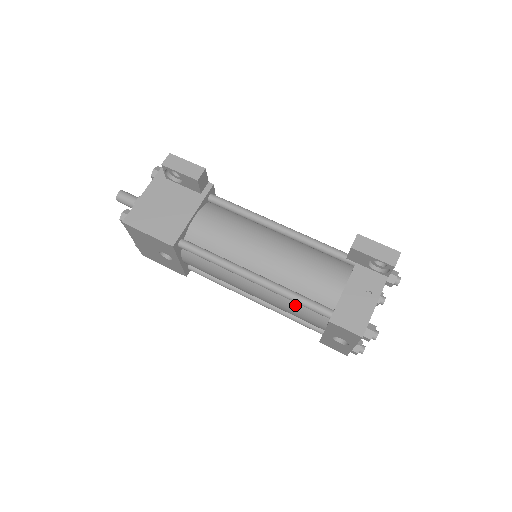
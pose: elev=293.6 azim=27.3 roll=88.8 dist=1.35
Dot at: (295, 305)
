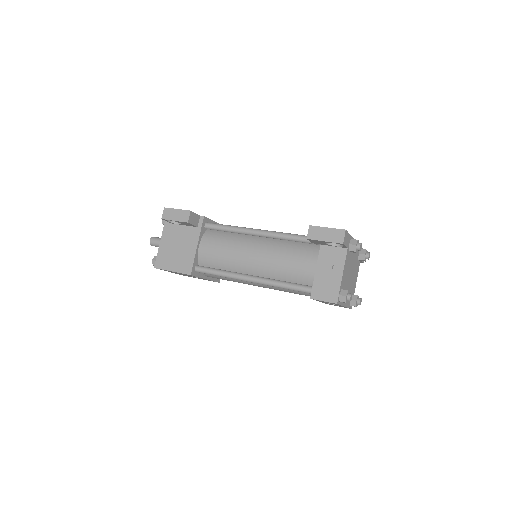
Dot at: occluded
